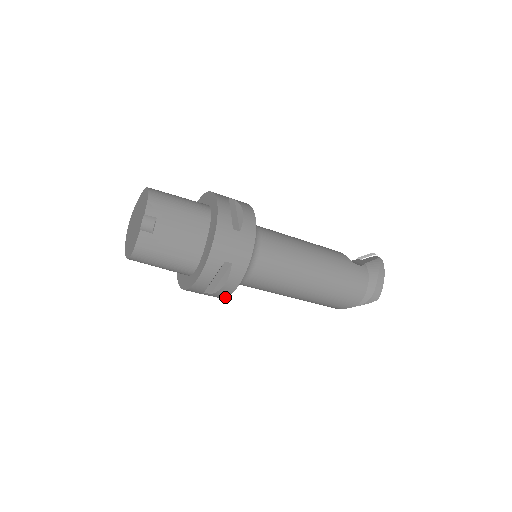
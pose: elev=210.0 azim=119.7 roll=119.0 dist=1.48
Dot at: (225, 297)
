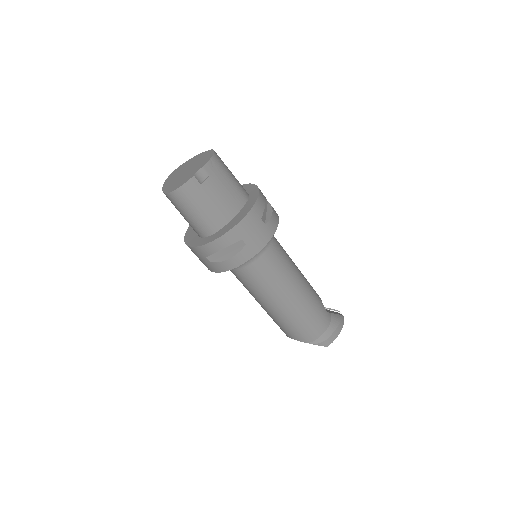
Dot at: (219, 272)
